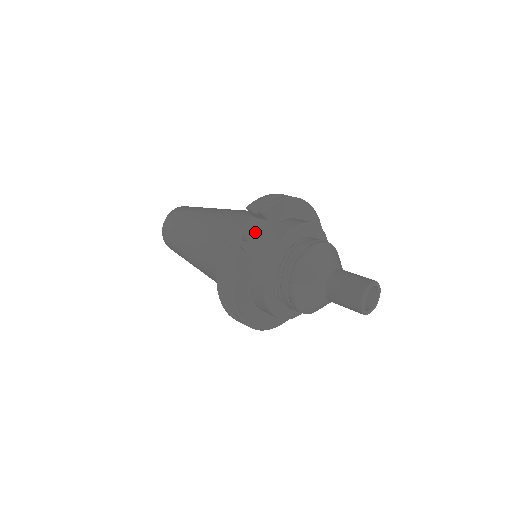
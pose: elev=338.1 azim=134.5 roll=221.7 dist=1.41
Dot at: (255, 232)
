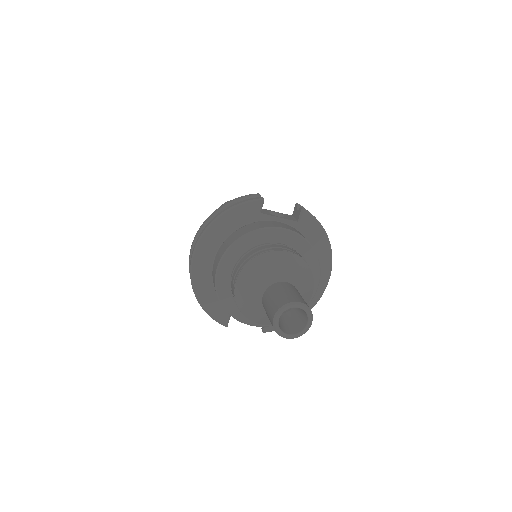
Dot at: occluded
